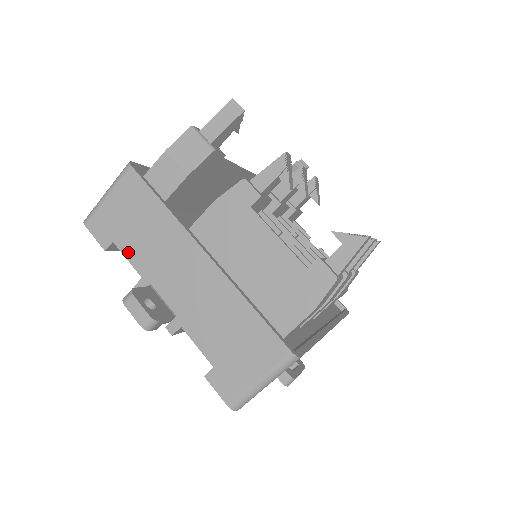
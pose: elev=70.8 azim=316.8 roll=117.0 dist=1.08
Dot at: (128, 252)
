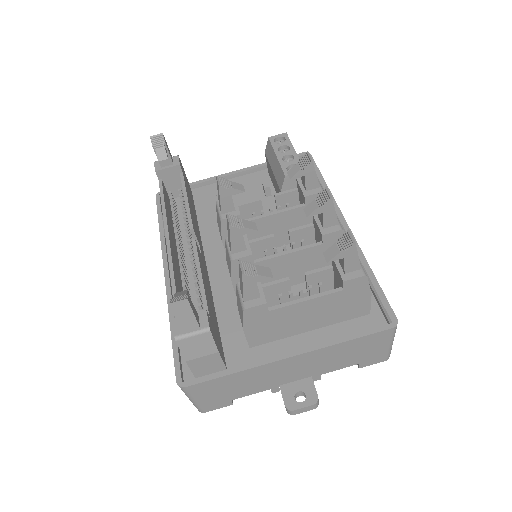
Dot at: (247, 394)
